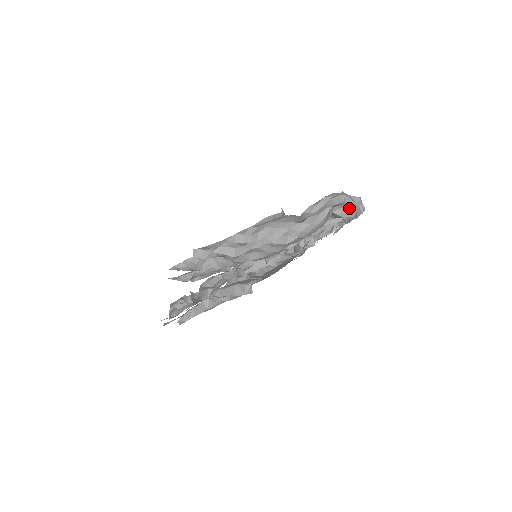
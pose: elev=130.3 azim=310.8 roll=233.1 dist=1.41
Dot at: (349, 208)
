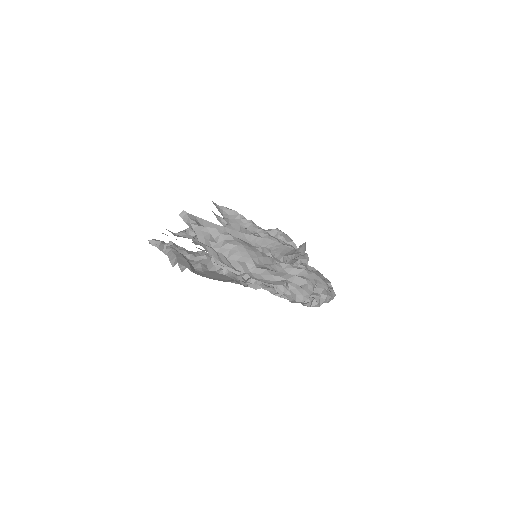
Dot at: (301, 294)
